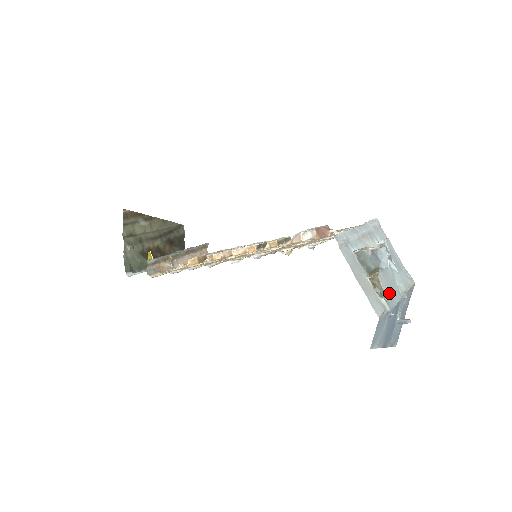
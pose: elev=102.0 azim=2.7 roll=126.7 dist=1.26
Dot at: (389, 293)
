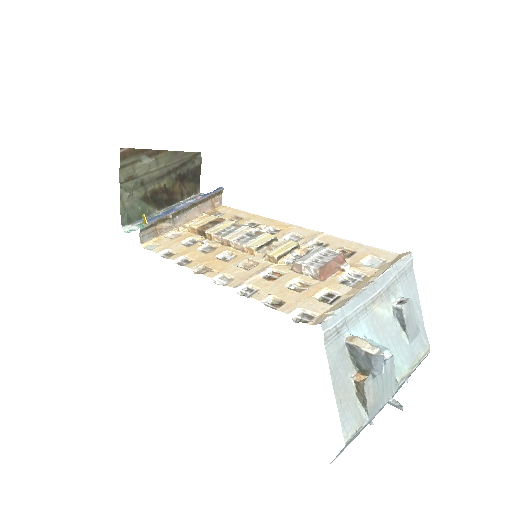
Dot at: (376, 398)
